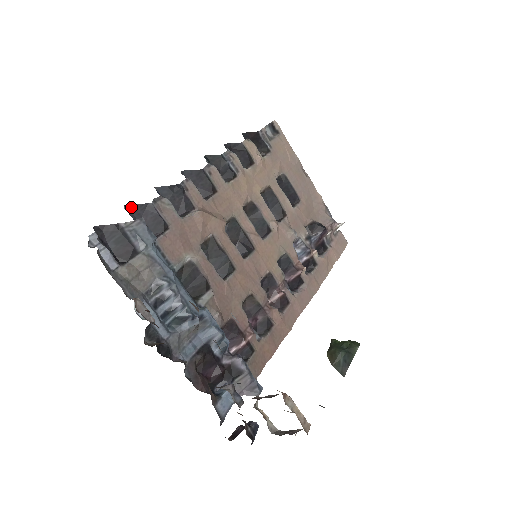
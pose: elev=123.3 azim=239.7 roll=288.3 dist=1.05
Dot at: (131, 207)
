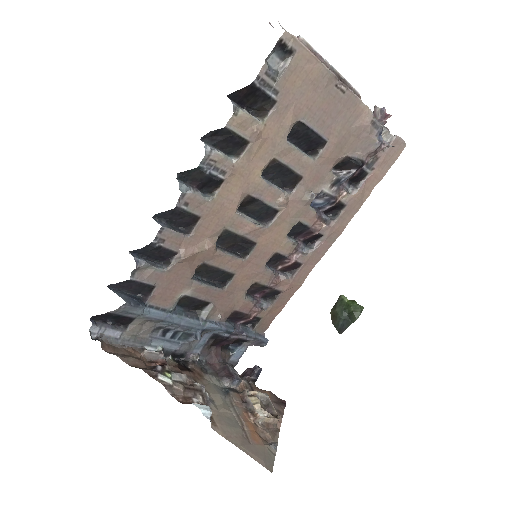
Dot at: (114, 285)
